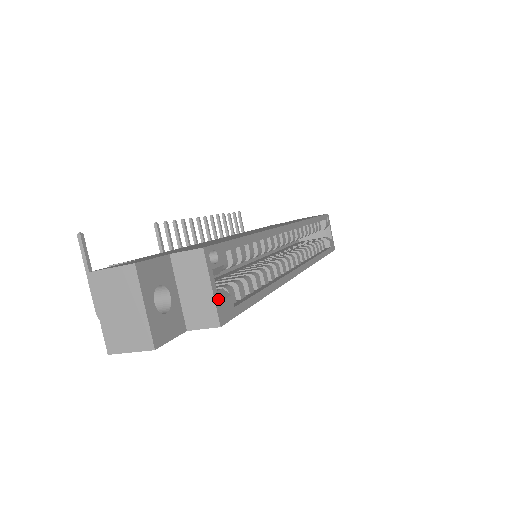
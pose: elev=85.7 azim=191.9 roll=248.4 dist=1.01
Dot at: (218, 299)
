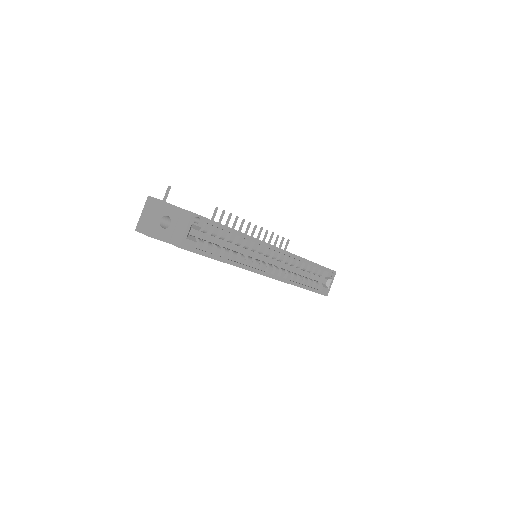
Dot at: (186, 237)
